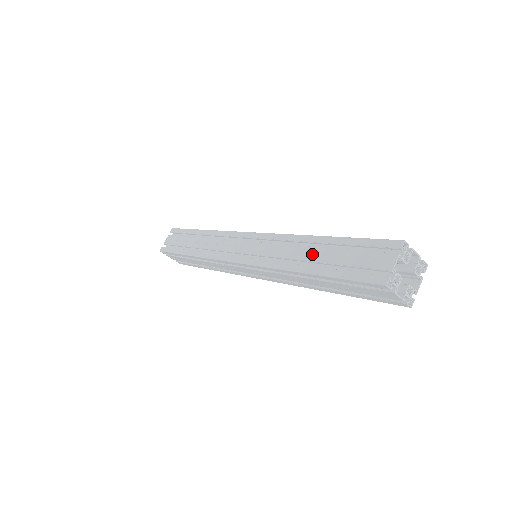
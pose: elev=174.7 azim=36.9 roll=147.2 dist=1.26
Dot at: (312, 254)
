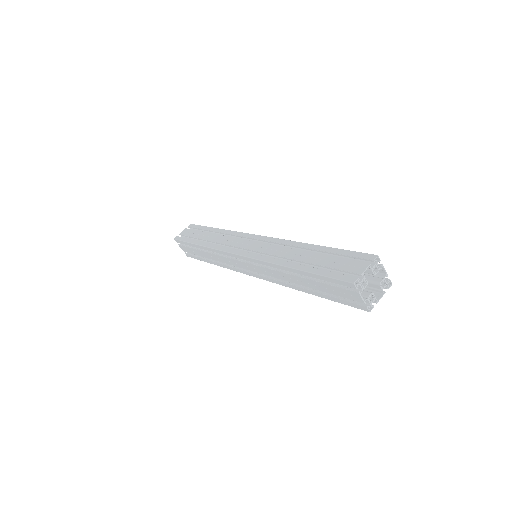
Dot at: (303, 256)
